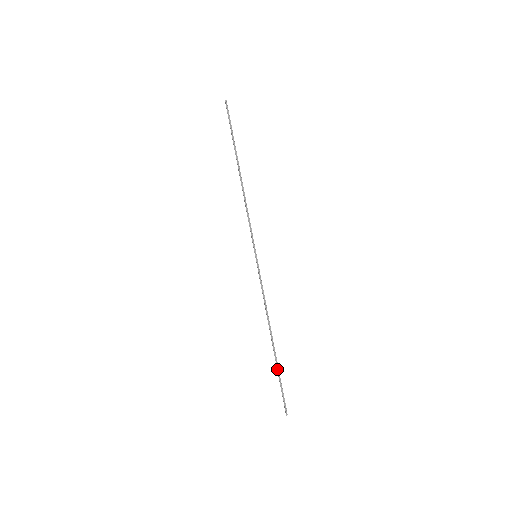
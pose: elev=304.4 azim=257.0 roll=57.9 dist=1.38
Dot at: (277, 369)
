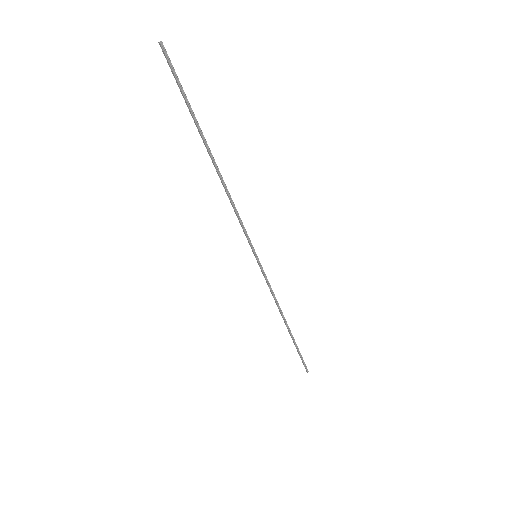
Dot at: (295, 345)
